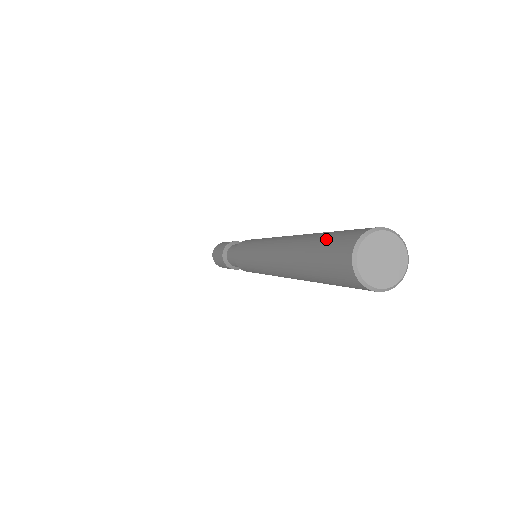
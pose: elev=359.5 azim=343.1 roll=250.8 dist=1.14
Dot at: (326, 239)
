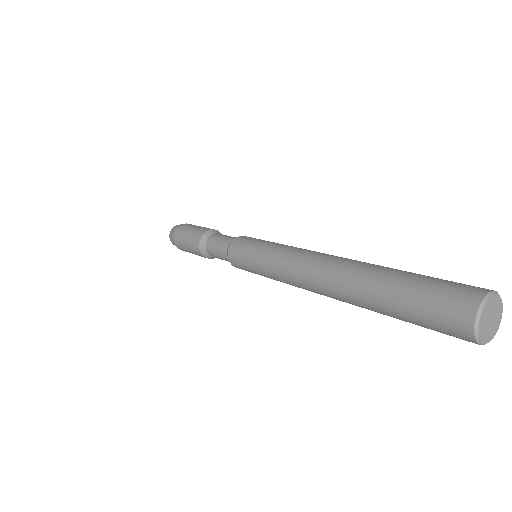
Dot at: (415, 306)
